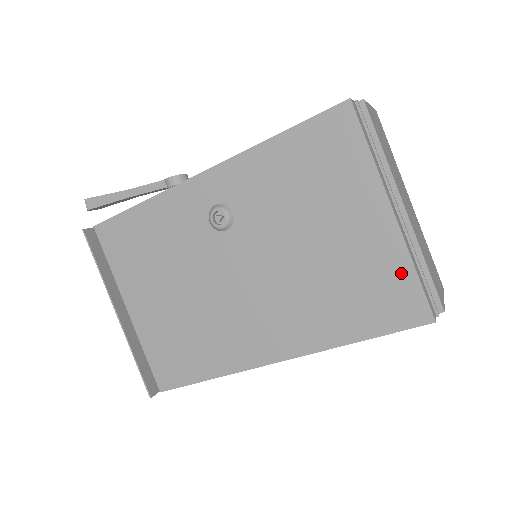
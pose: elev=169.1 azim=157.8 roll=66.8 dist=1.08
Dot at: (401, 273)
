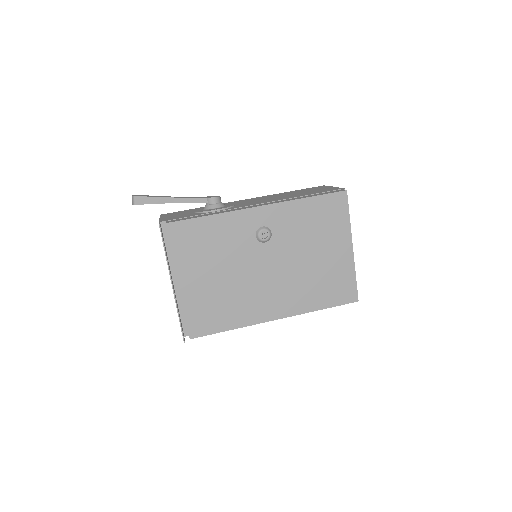
Dot at: (349, 277)
